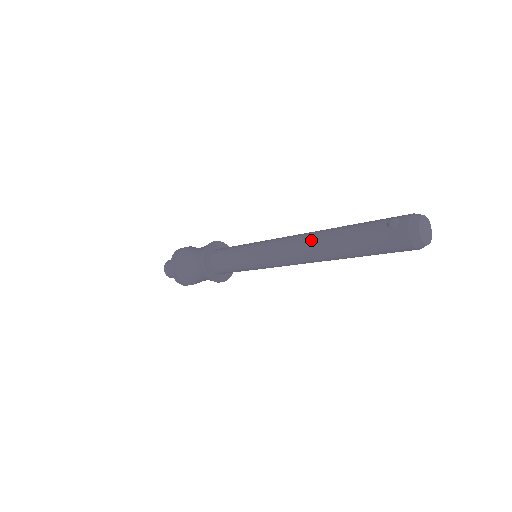
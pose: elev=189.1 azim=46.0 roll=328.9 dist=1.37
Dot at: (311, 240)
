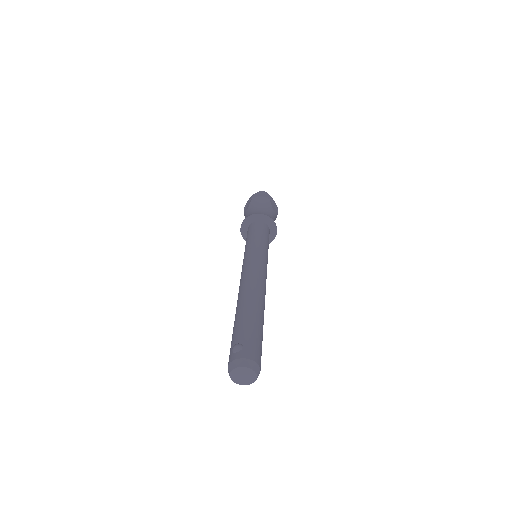
Dot at: (241, 293)
